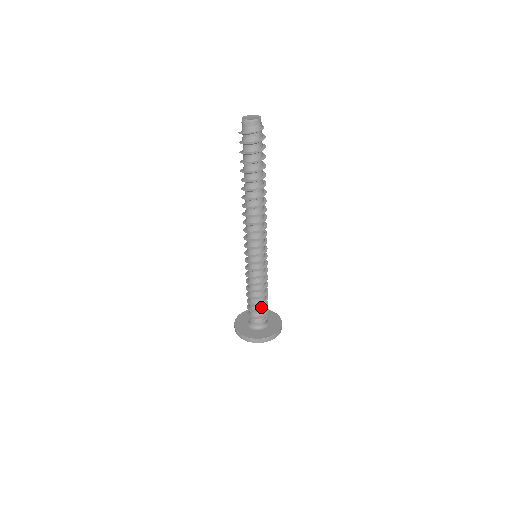
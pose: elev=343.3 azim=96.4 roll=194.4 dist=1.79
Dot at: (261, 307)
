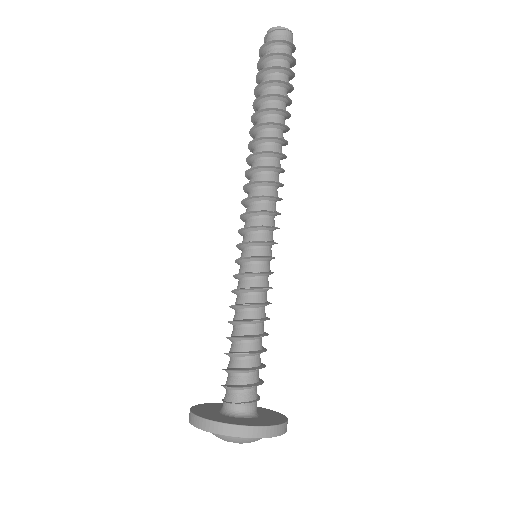
Dot at: (250, 363)
